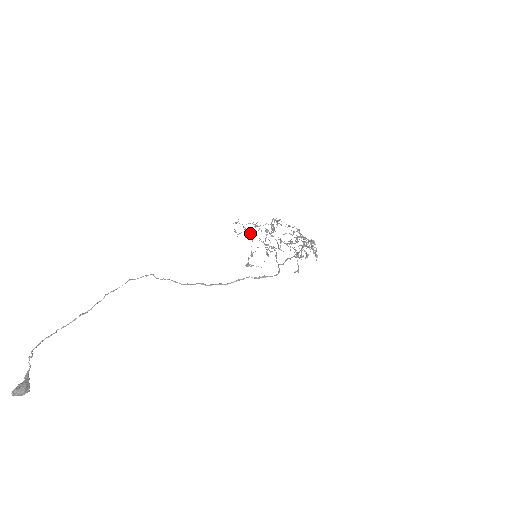
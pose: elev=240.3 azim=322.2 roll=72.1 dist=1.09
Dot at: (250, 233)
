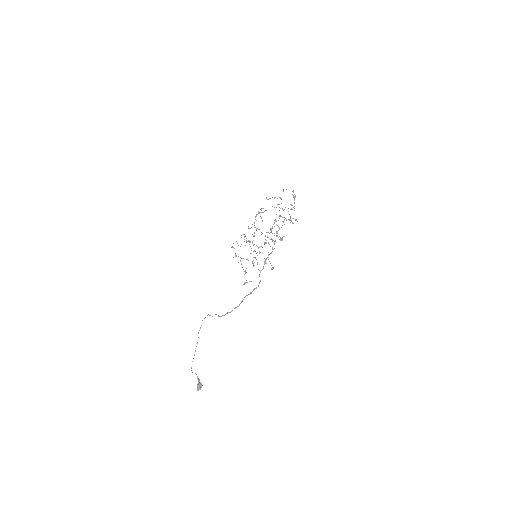
Dot at: (246, 242)
